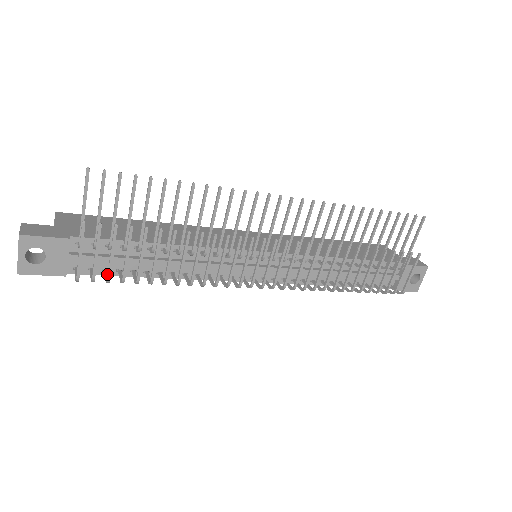
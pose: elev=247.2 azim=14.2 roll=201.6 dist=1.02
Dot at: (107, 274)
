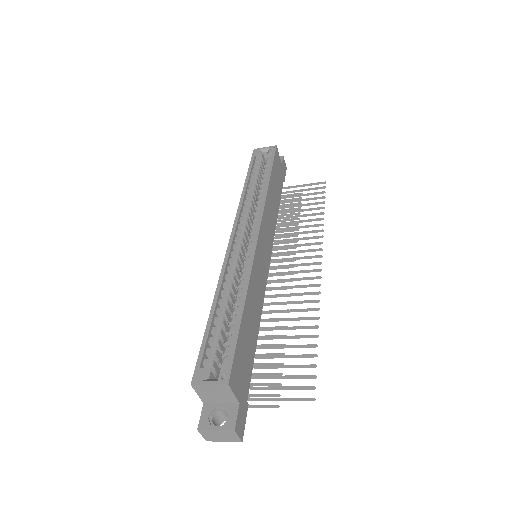
Dot at: occluded
